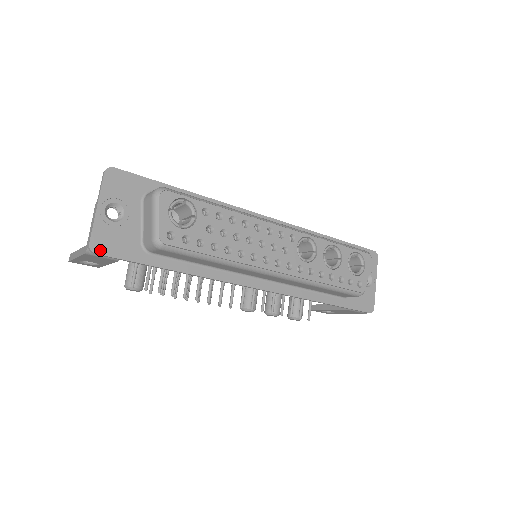
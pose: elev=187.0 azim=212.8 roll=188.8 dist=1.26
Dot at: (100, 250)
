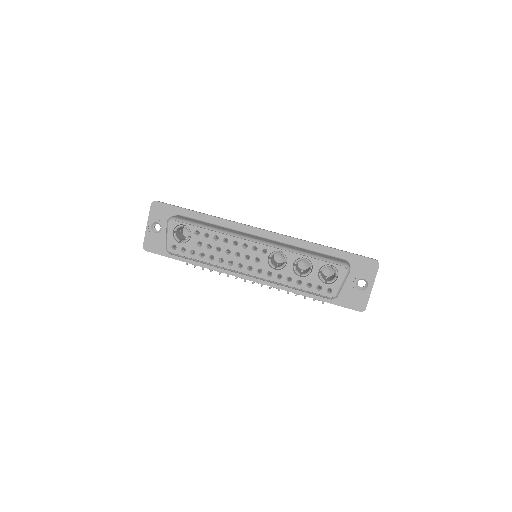
Dot at: (148, 249)
